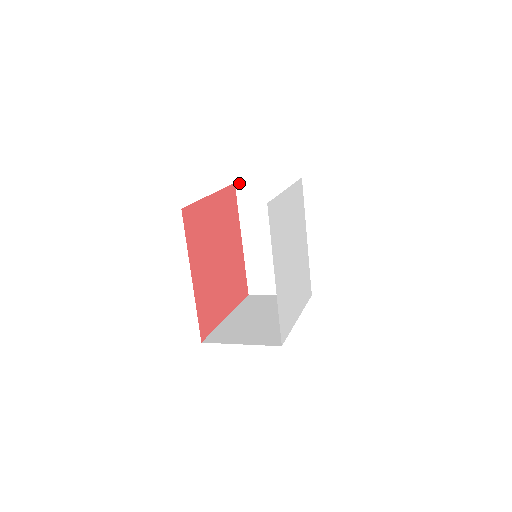
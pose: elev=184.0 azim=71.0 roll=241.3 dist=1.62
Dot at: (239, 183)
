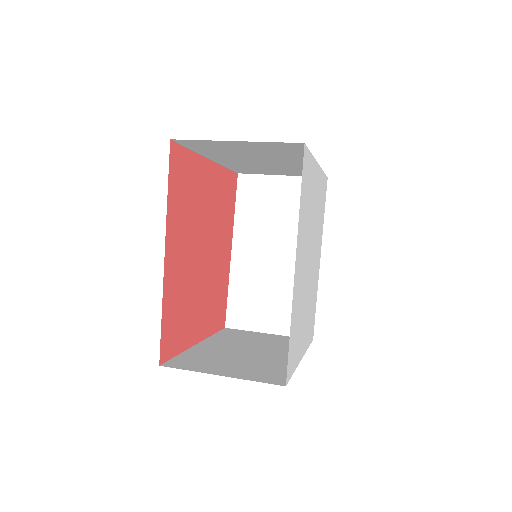
Dot at: (179, 140)
